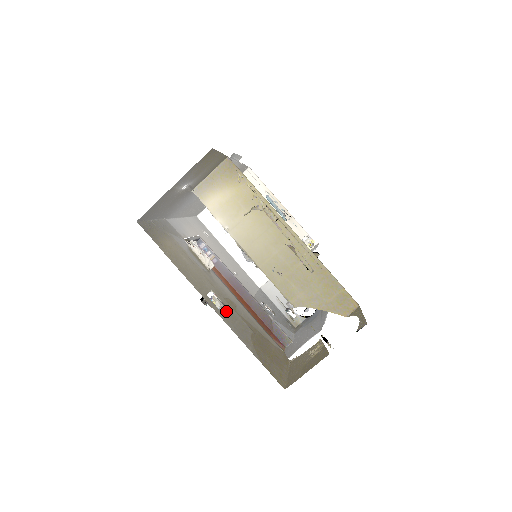
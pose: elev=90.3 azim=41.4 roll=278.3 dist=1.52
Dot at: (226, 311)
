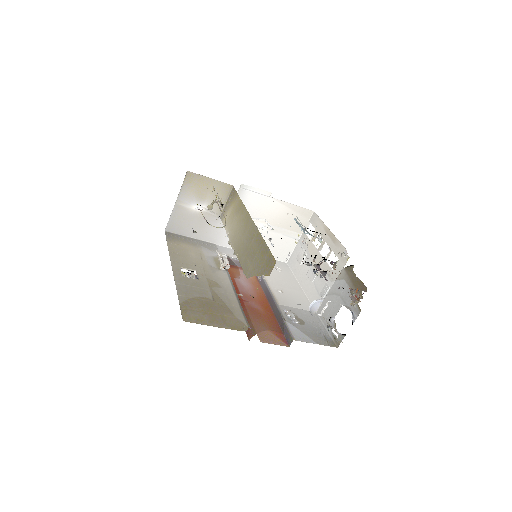
Dot at: (192, 280)
